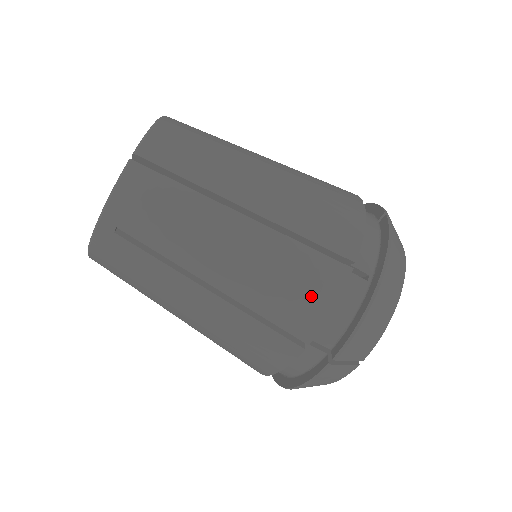
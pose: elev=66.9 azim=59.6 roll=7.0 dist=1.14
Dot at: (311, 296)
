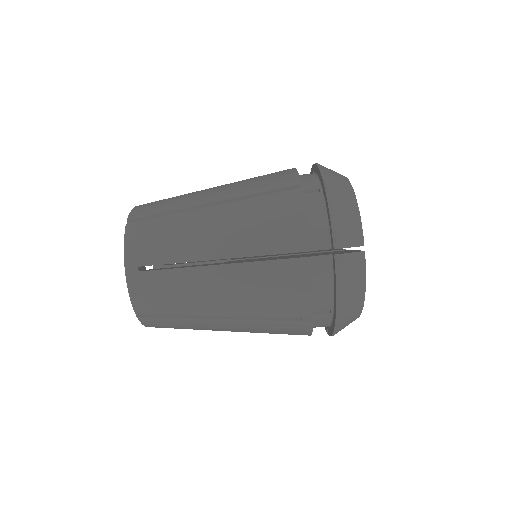
Dot at: (285, 218)
